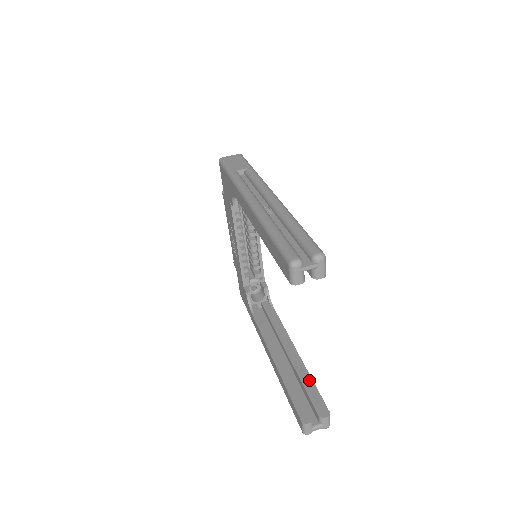
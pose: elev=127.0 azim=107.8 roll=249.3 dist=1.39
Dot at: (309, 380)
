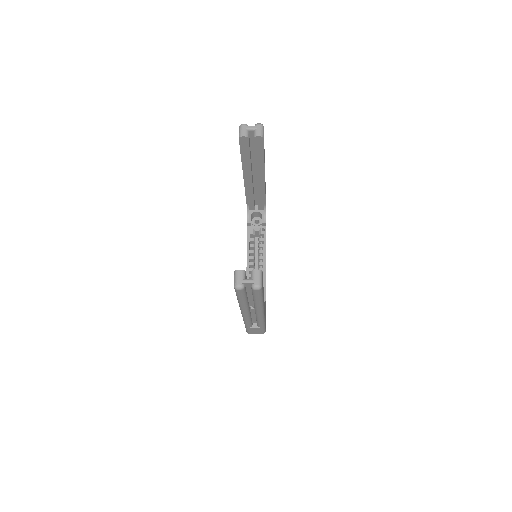
Dot at: occluded
